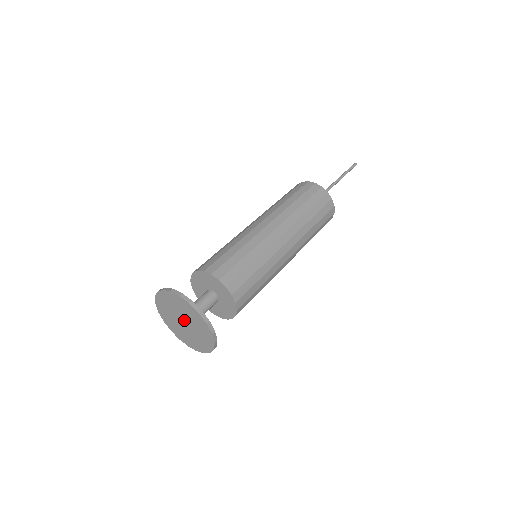
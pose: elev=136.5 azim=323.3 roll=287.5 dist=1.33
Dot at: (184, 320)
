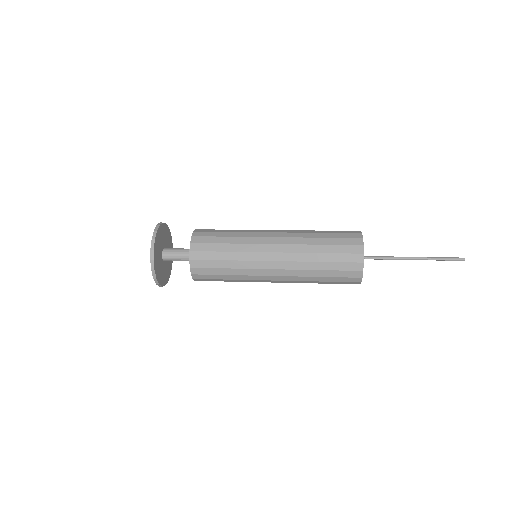
Dot at: occluded
